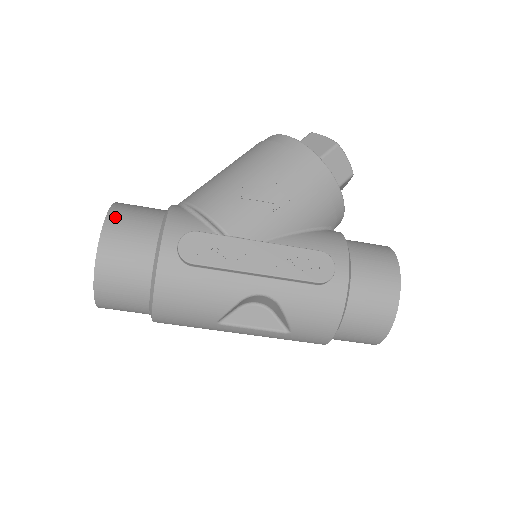
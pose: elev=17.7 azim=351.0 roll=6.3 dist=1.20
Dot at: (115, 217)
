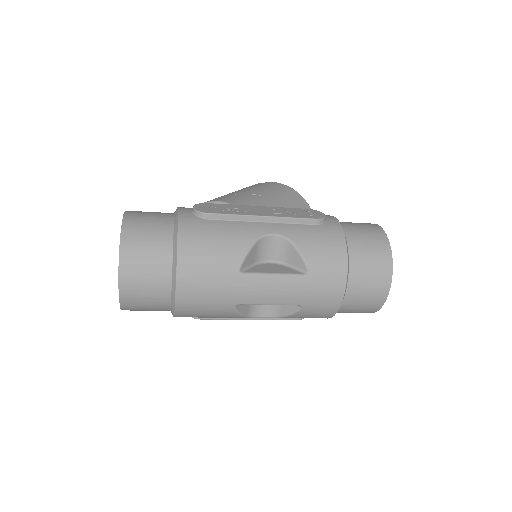
Dot at: occluded
